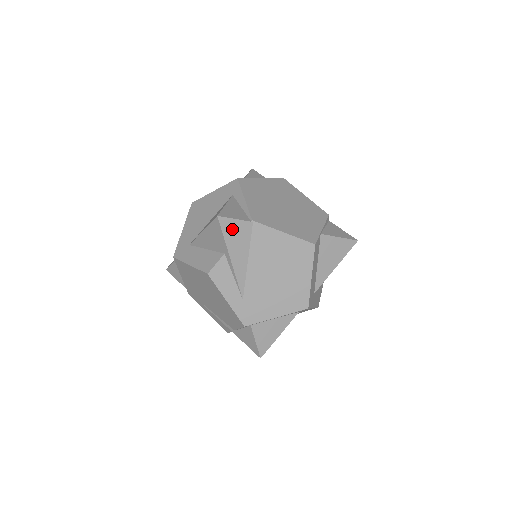
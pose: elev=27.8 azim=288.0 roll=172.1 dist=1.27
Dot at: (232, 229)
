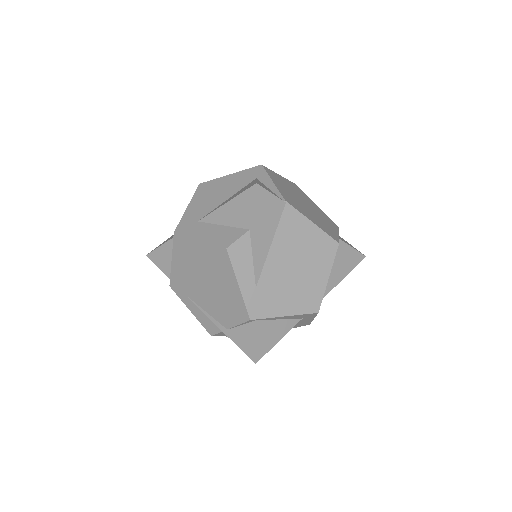
Dot at: (266, 203)
